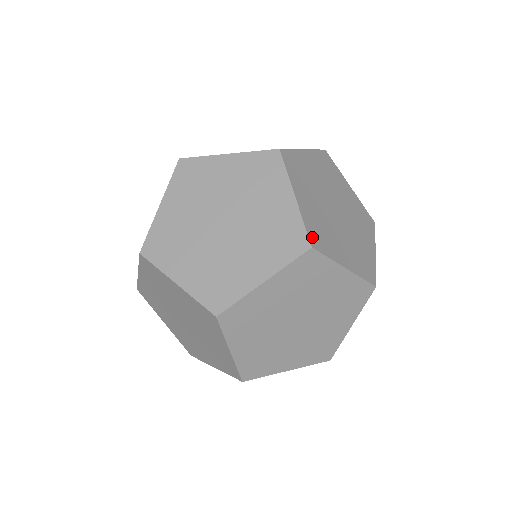
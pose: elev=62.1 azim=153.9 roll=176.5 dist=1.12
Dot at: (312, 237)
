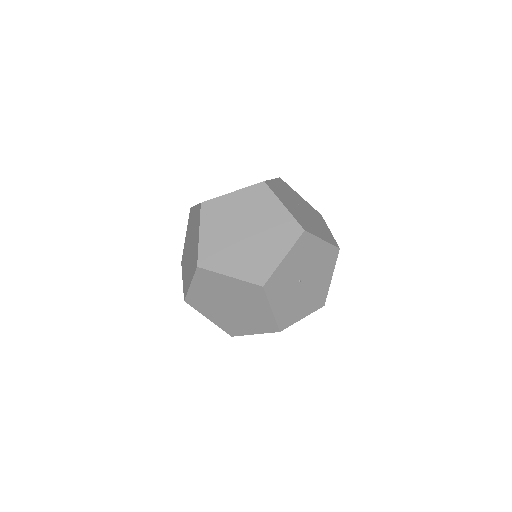
Dot at: occluded
